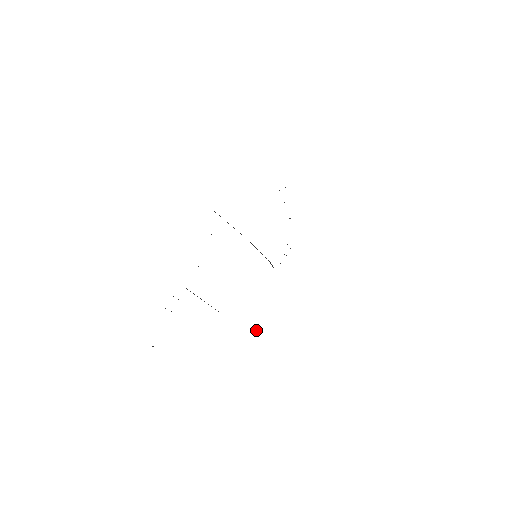
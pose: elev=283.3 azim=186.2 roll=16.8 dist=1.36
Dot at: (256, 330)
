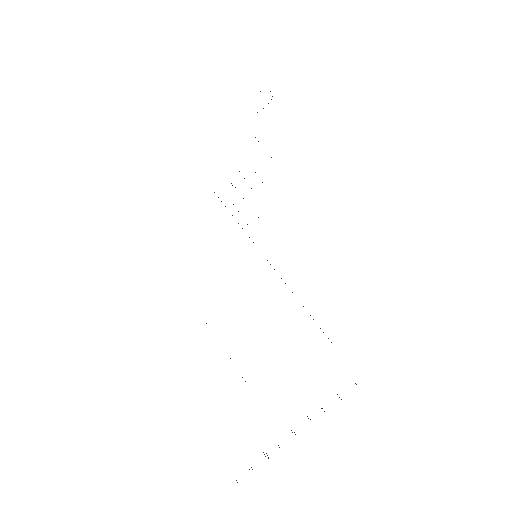
Dot at: occluded
